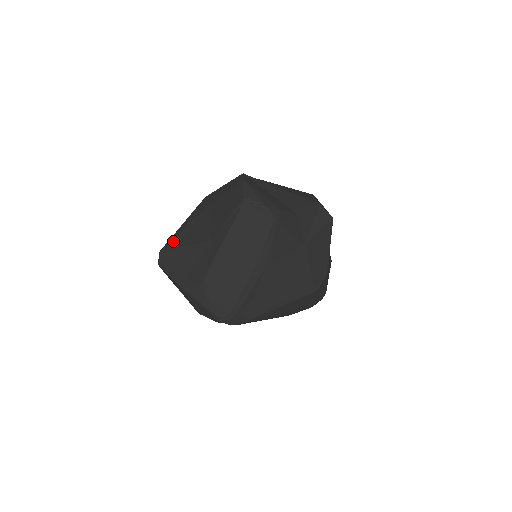
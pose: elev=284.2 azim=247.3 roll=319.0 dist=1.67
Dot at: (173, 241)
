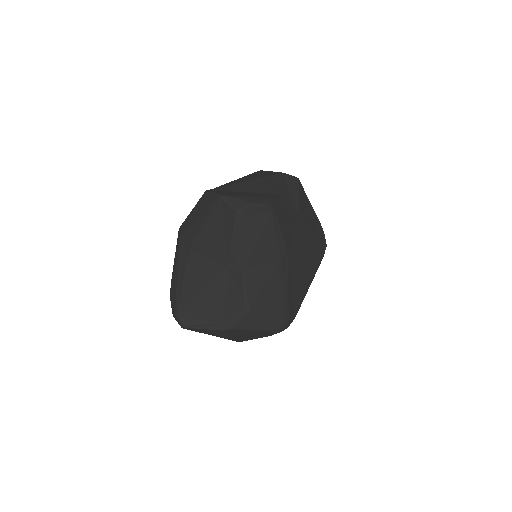
Dot at: (182, 297)
